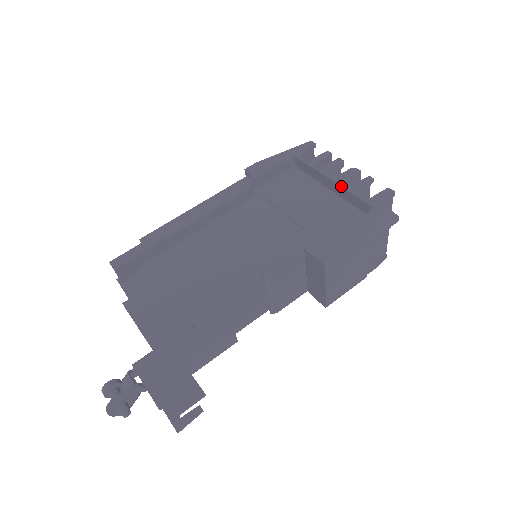
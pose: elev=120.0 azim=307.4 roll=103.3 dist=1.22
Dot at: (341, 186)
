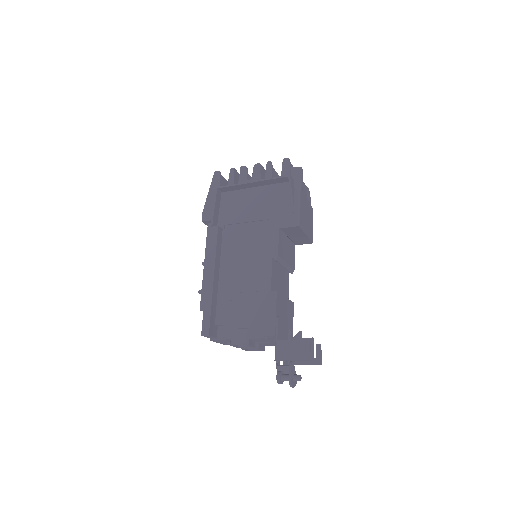
Dot at: (261, 181)
